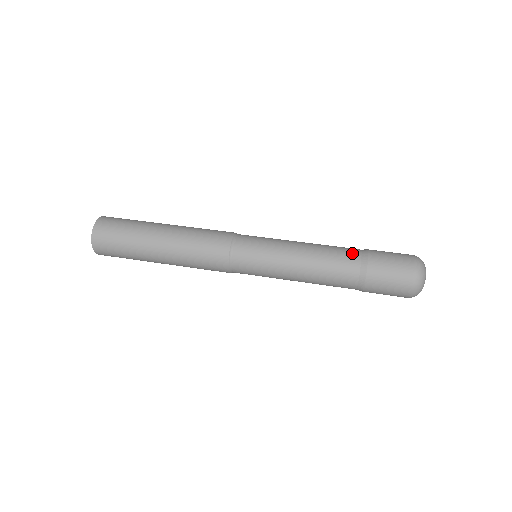
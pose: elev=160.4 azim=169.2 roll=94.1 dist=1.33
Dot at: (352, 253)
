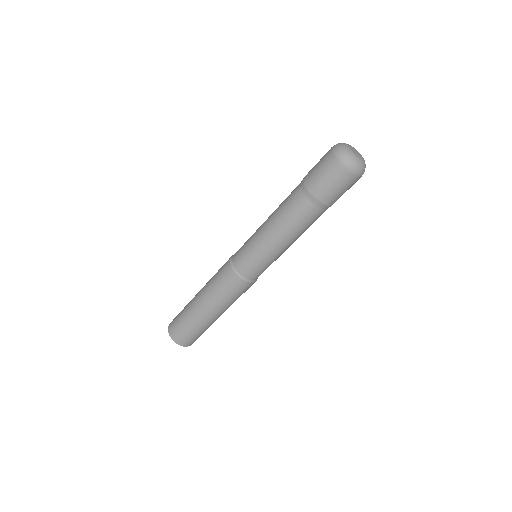
Dot at: occluded
